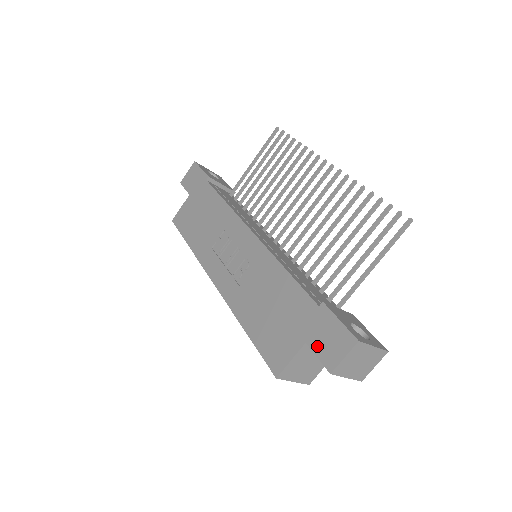
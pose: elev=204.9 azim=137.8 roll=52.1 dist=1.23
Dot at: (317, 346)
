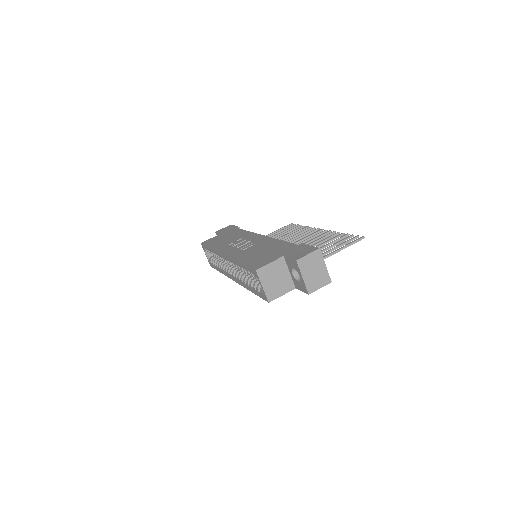
Dot at: (291, 255)
